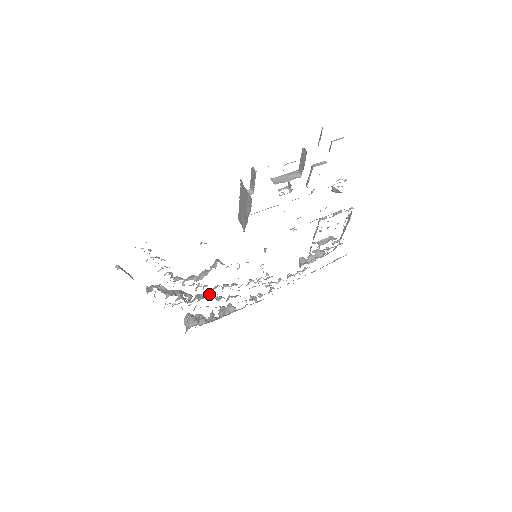
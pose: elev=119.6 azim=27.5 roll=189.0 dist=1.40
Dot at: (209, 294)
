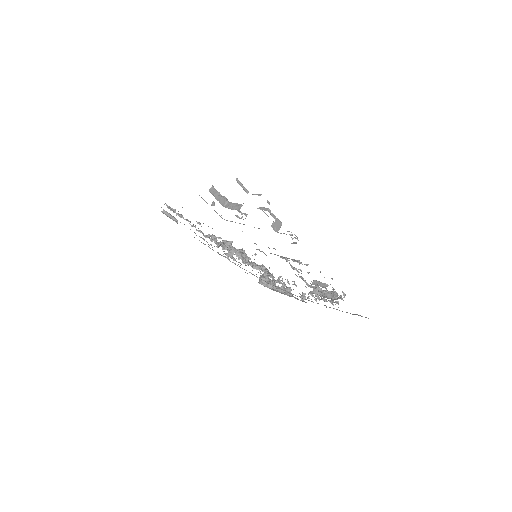
Dot at: (261, 267)
